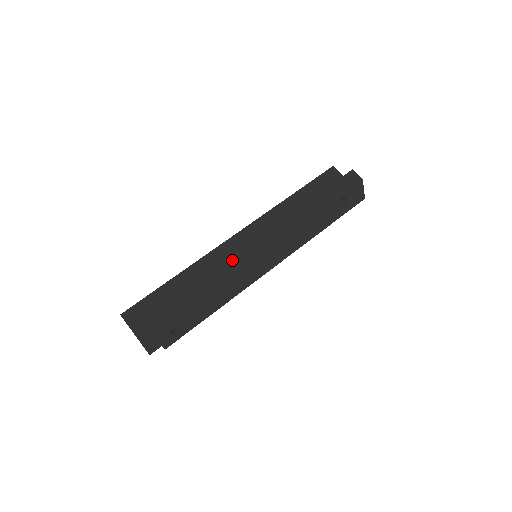
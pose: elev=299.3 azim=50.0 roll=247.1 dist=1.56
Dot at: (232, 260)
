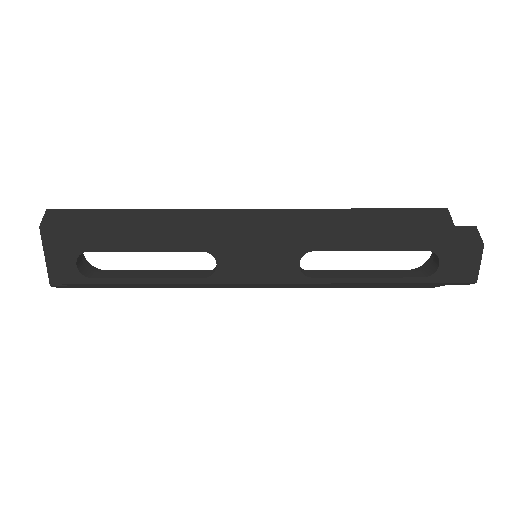
Dot at: (213, 231)
